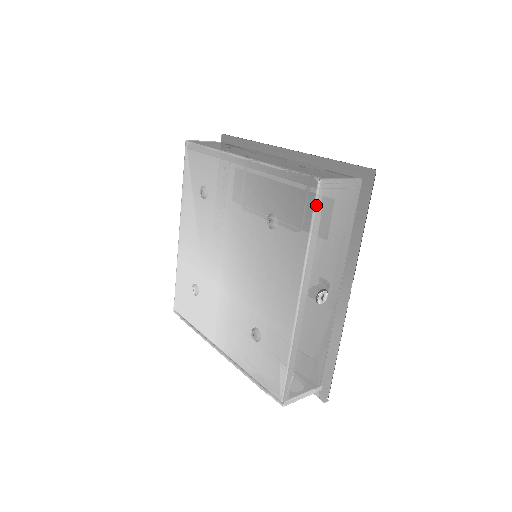
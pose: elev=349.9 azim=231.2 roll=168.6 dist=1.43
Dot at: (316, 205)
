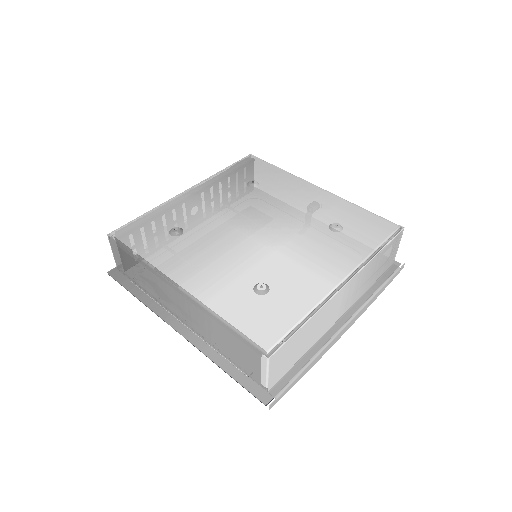
Dot at: (263, 160)
